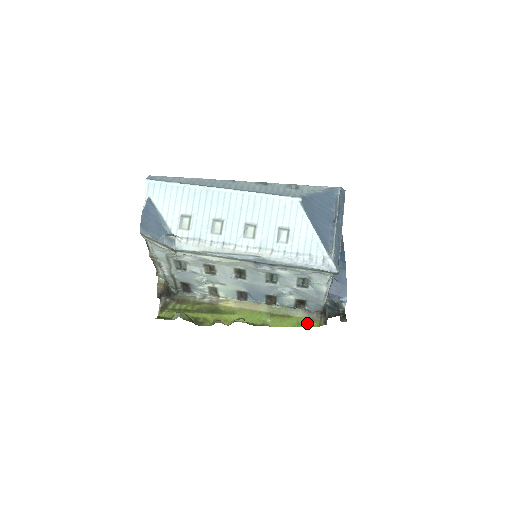
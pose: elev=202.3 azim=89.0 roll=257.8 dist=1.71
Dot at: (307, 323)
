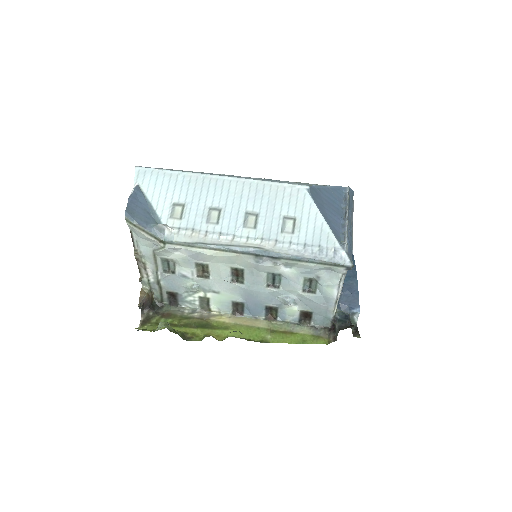
Dot at: (313, 340)
